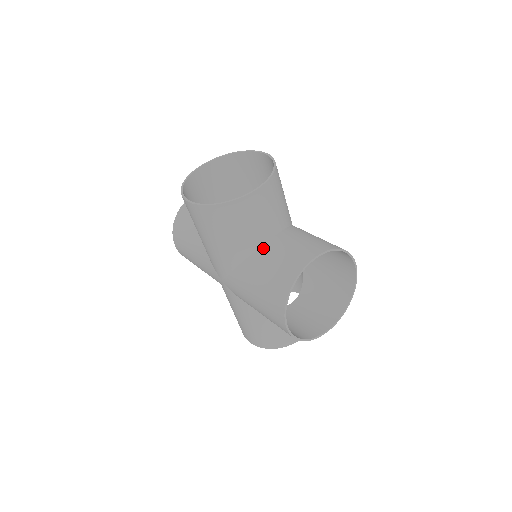
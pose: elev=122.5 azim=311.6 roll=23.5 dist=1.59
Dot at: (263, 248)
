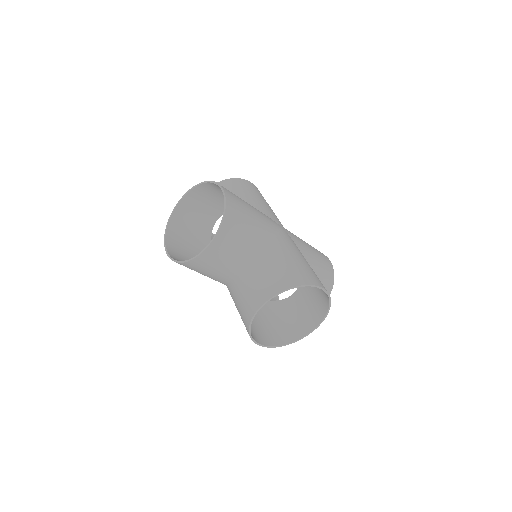
Dot at: (236, 279)
